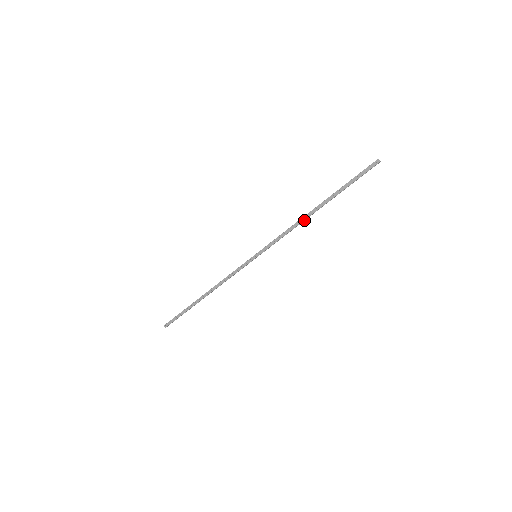
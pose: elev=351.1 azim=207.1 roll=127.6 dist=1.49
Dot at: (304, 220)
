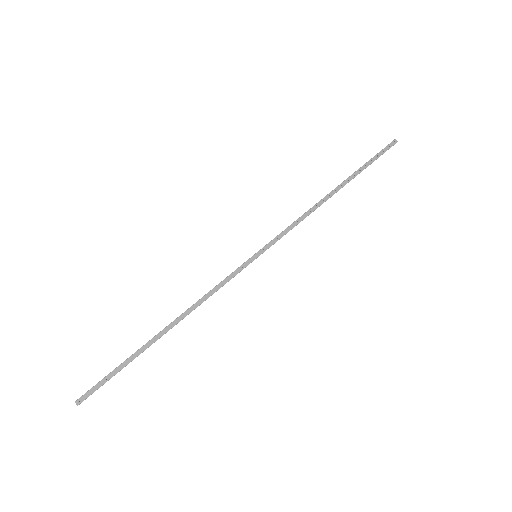
Dot at: (320, 205)
